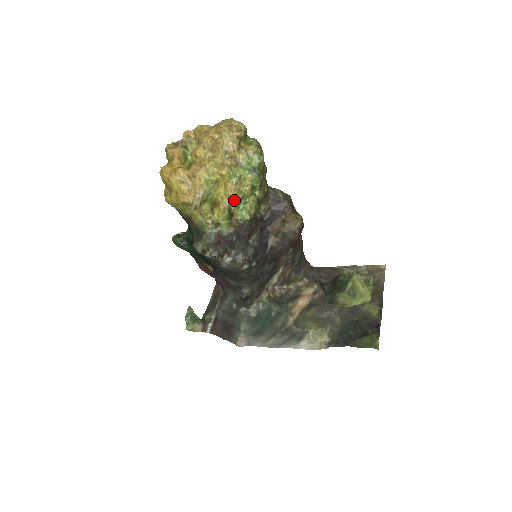
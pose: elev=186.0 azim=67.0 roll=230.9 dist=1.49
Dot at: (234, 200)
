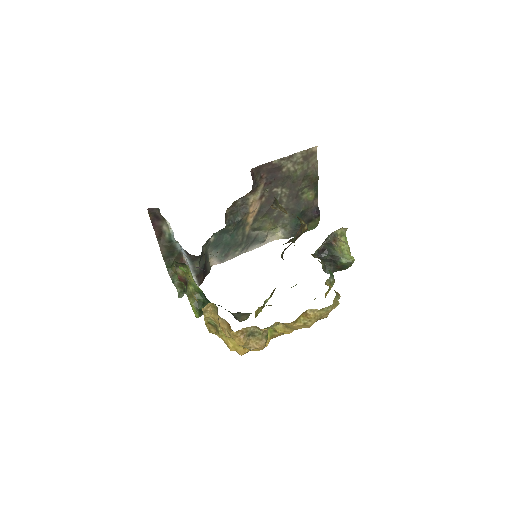
Dot at: occluded
